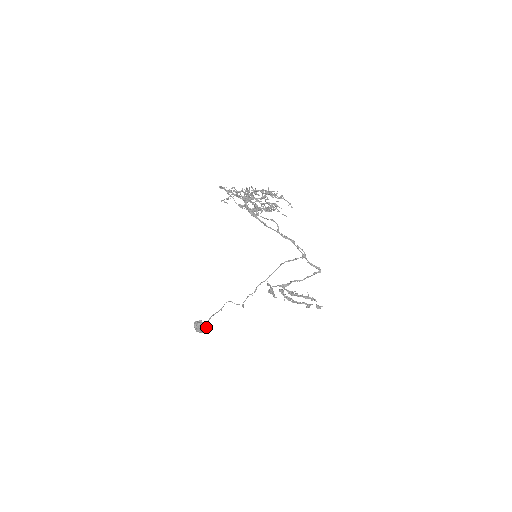
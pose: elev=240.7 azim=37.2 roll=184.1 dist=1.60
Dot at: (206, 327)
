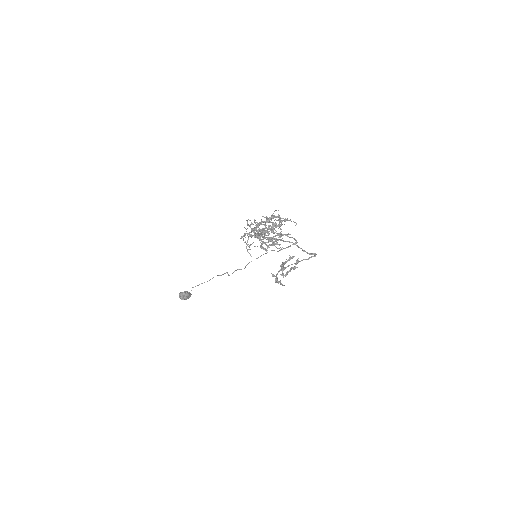
Dot at: (191, 294)
